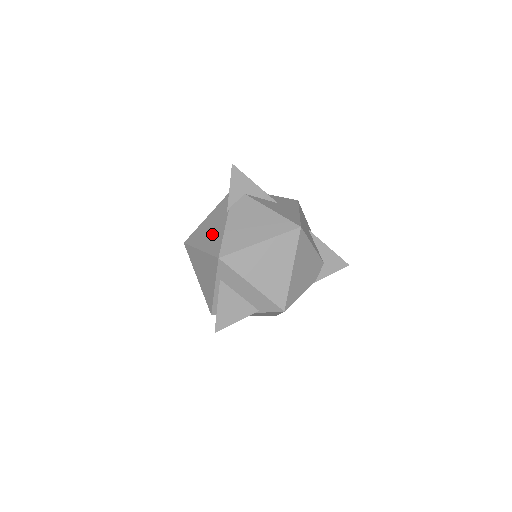
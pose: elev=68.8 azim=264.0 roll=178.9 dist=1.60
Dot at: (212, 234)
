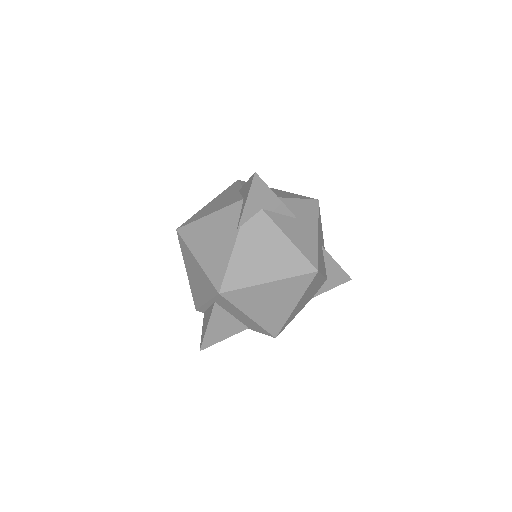
Dot at: (214, 249)
